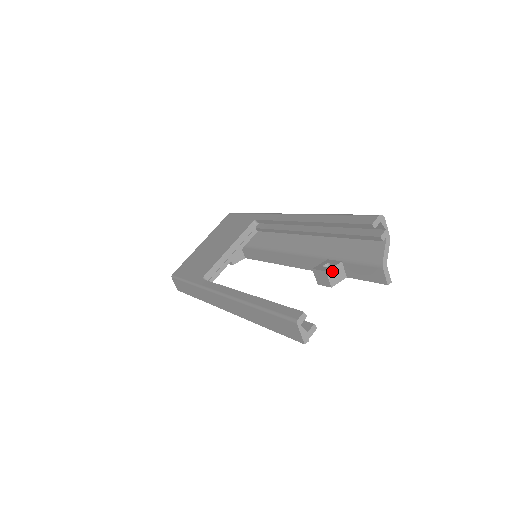
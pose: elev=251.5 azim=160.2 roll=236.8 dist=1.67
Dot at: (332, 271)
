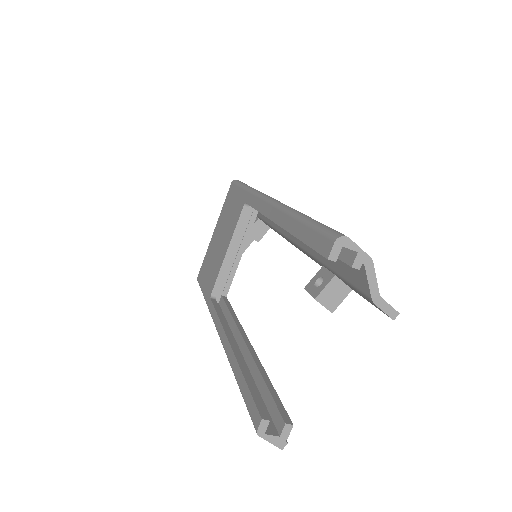
Dot at: (324, 294)
